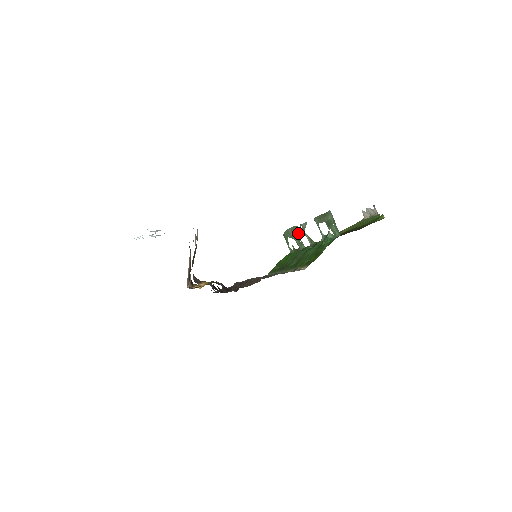
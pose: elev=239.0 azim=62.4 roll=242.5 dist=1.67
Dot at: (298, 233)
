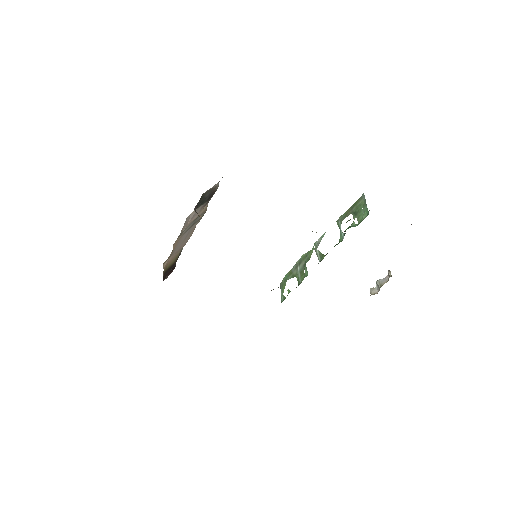
Dot at: (306, 260)
